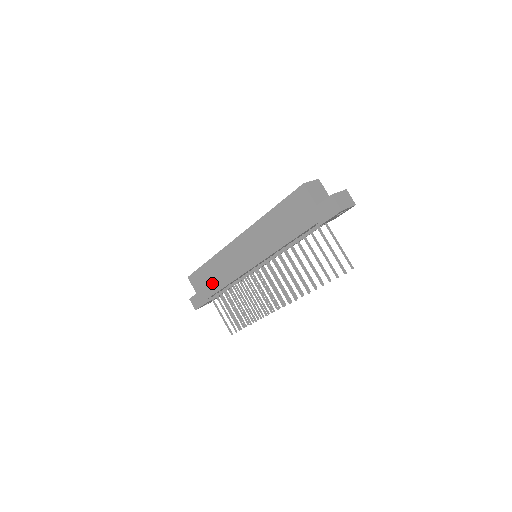
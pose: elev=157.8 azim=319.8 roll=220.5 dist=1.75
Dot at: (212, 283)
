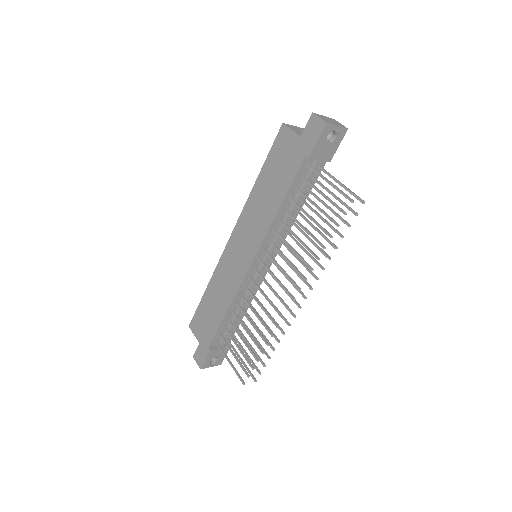
Dot at: (213, 316)
